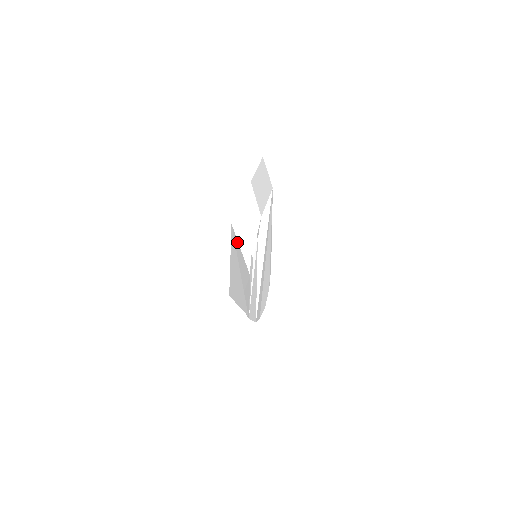
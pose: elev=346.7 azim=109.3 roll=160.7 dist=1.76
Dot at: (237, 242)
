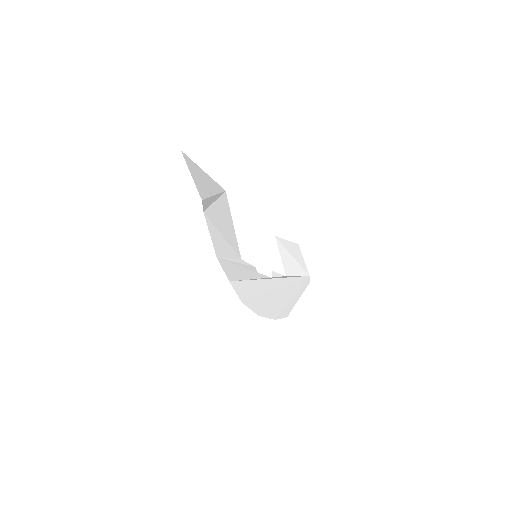
Dot at: (229, 210)
